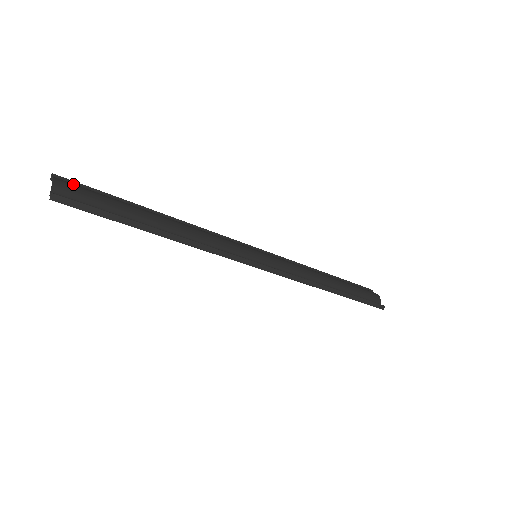
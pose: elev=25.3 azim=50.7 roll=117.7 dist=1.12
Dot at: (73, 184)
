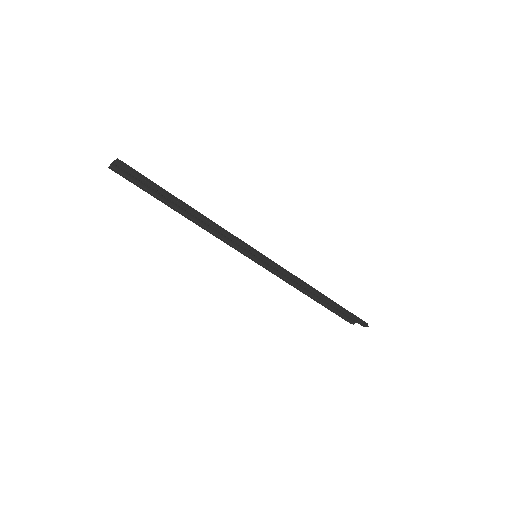
Dot at: occluded
